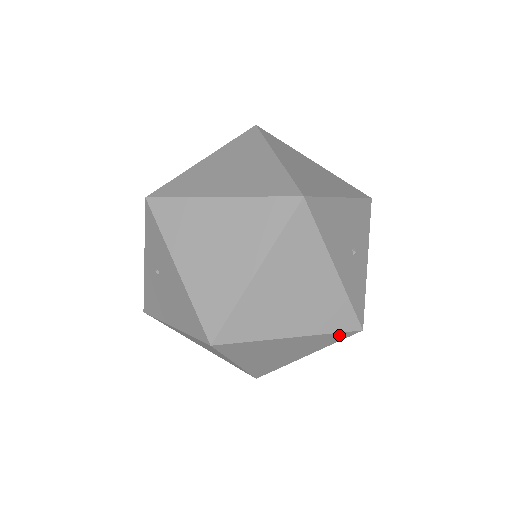
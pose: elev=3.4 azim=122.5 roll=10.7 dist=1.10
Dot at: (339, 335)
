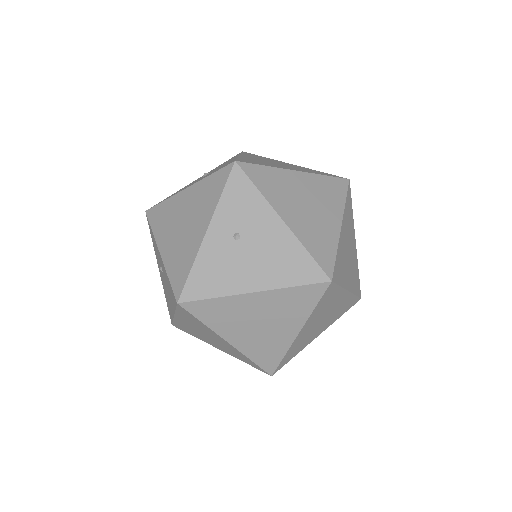
Dot at: (353, 301)
